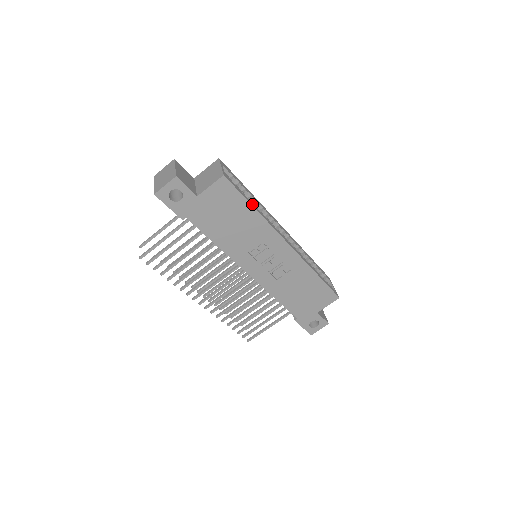
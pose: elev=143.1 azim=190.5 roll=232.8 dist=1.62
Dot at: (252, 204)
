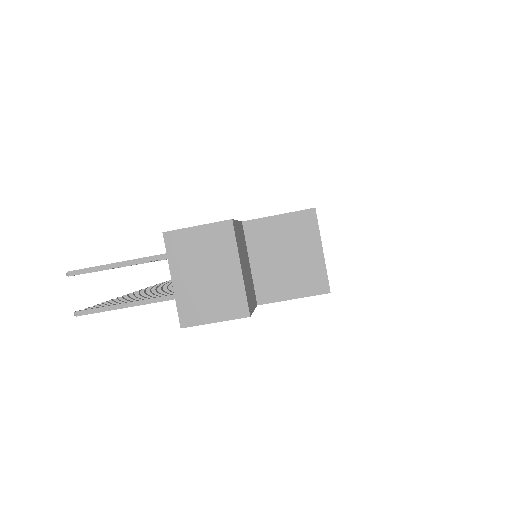
Dot at: occluded
